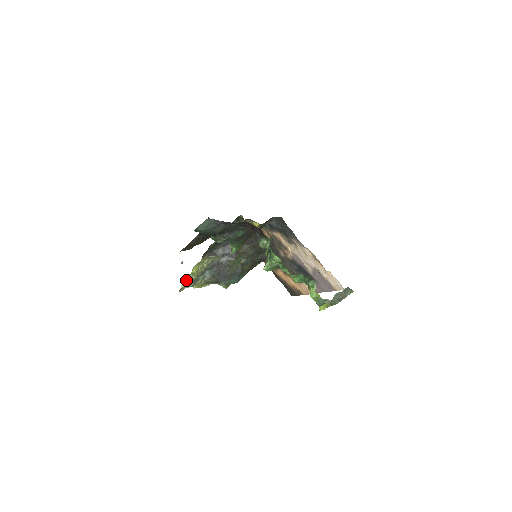
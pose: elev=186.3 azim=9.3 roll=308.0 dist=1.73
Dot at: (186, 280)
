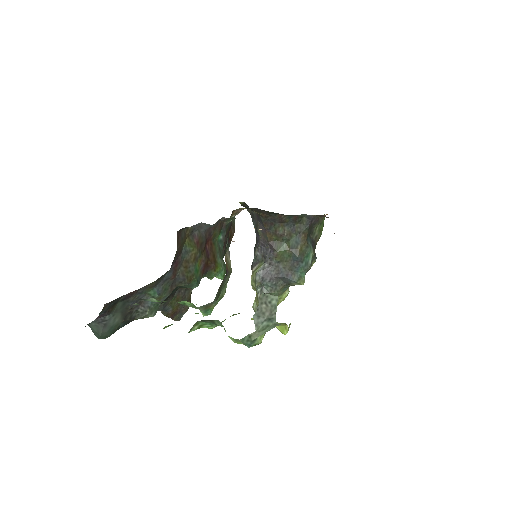
Dot at: (254, 310)
